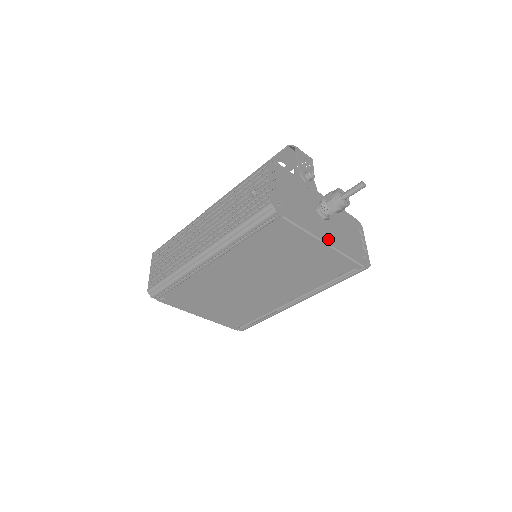
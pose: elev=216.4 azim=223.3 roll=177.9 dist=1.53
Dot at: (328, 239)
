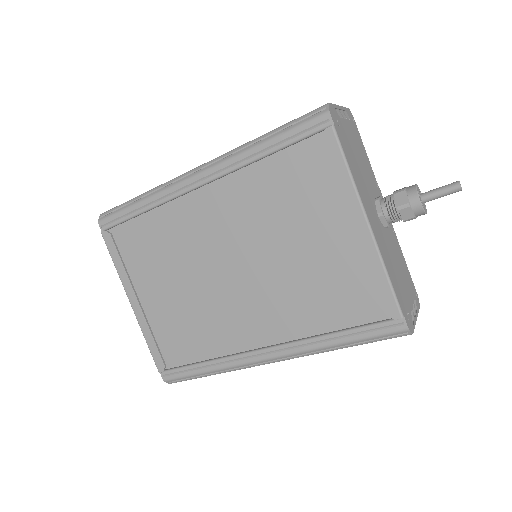
Dot at: (373, 226)
